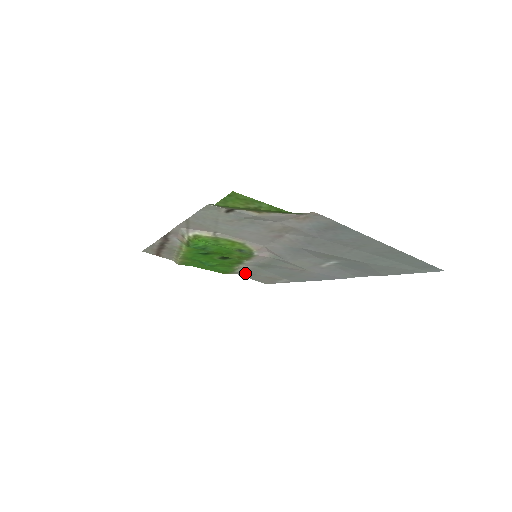
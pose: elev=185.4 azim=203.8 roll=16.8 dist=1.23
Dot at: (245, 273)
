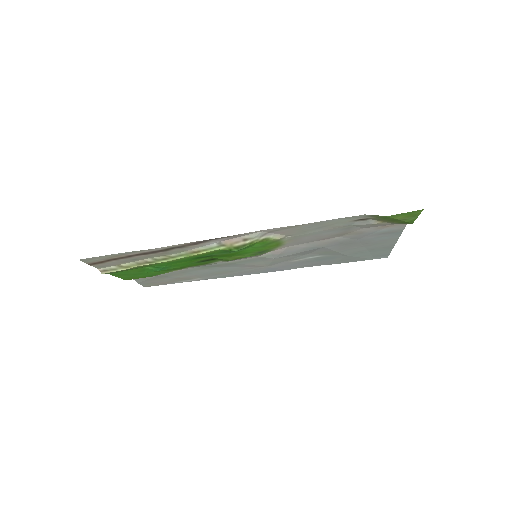
Dot at: (152, 277)
